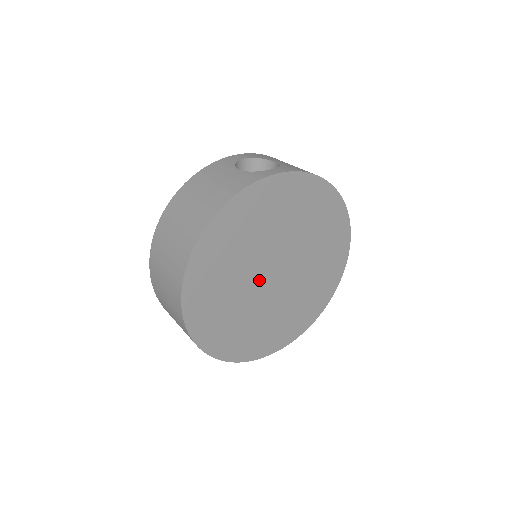
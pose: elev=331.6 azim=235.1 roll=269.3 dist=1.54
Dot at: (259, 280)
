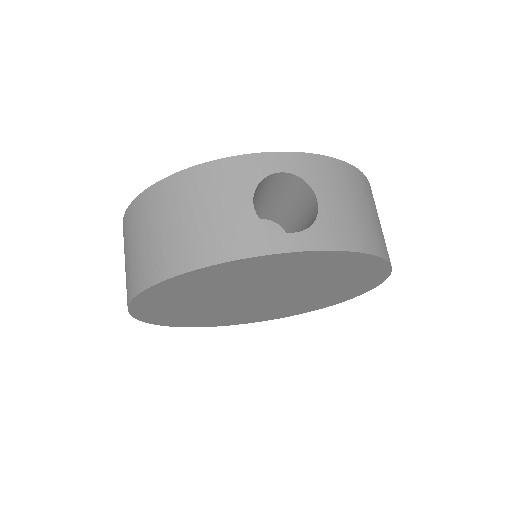
Dot at: (237, 300)
